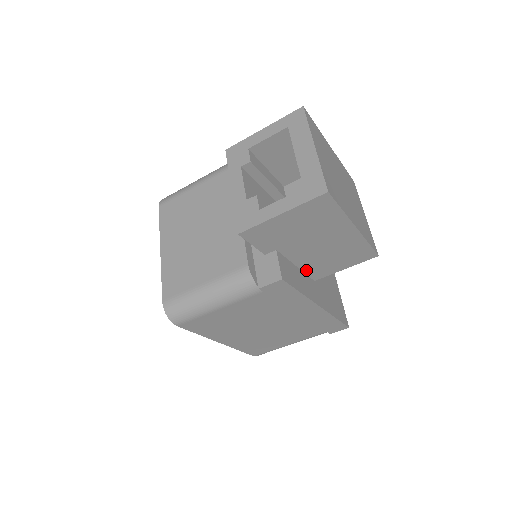
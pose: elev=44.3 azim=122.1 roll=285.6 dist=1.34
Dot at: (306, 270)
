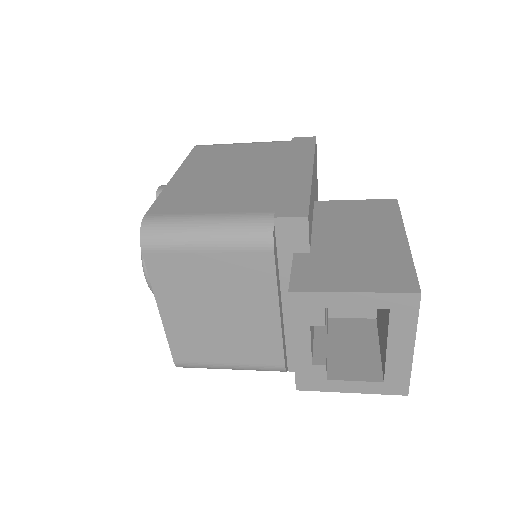
Dot at: occluded
